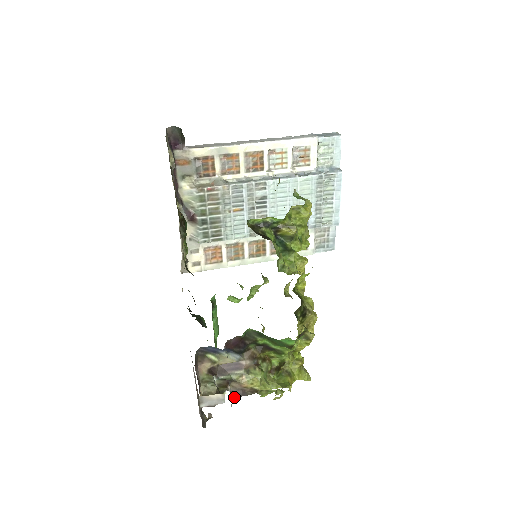
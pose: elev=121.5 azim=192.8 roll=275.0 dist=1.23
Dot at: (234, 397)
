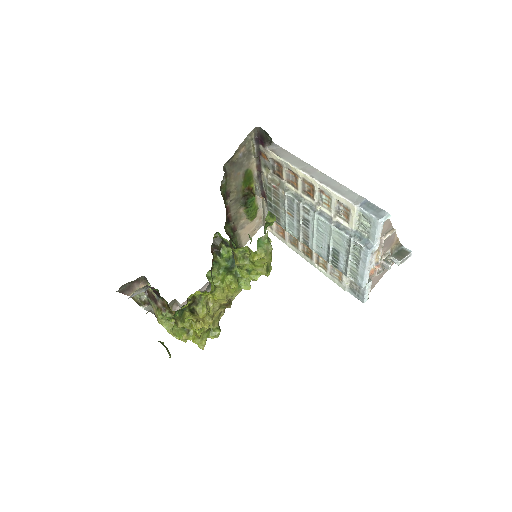
Dot at: (153, 313)
